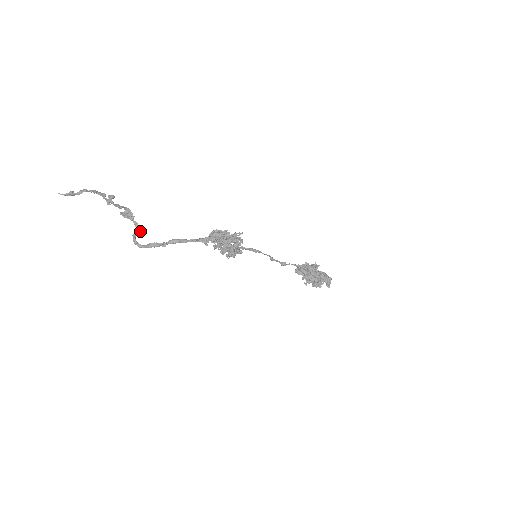
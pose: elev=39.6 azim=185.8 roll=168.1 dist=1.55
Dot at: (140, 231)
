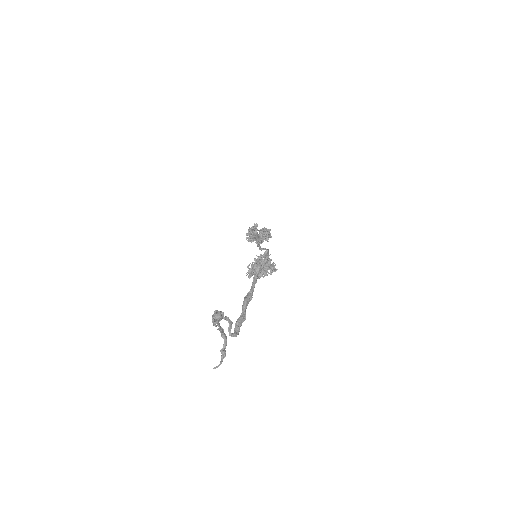
Dot at: (232, 322)
